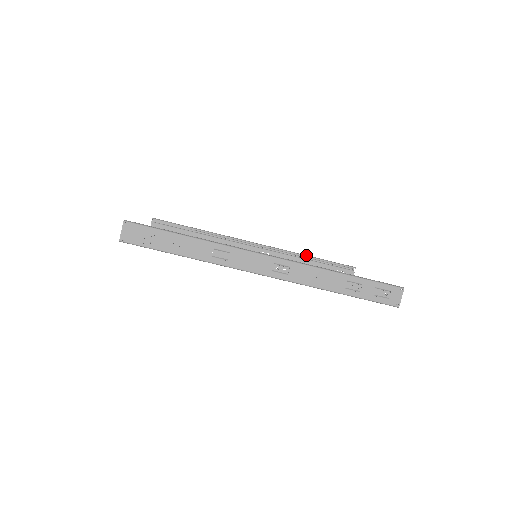
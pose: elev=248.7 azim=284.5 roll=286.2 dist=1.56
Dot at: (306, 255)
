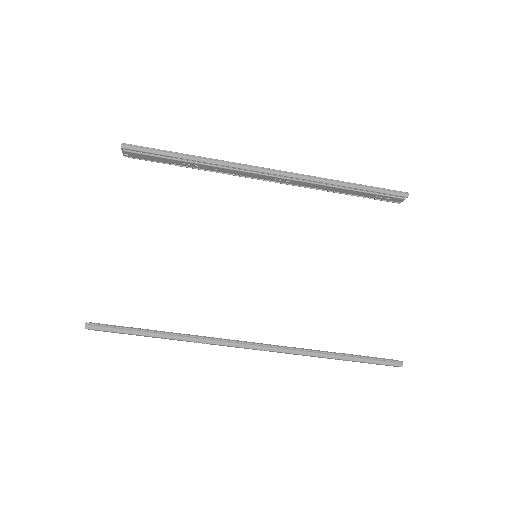
Dot at: (341, 184)
